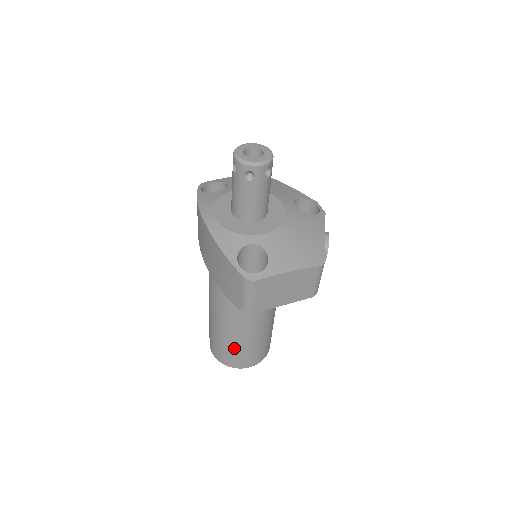
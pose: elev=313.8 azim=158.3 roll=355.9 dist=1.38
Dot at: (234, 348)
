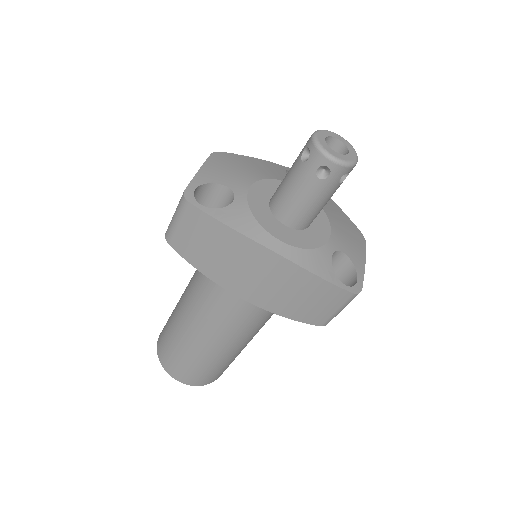
Dot at: (229, 363)
